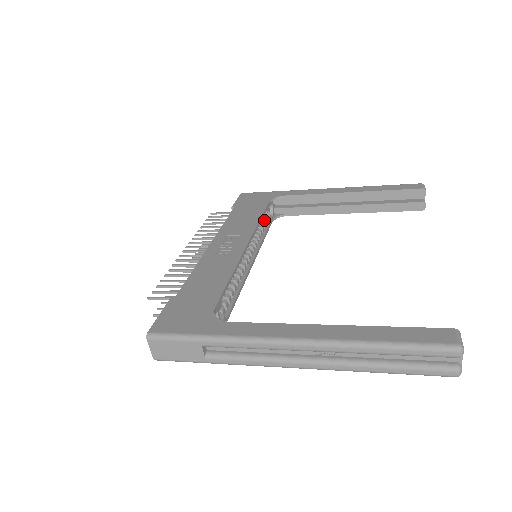
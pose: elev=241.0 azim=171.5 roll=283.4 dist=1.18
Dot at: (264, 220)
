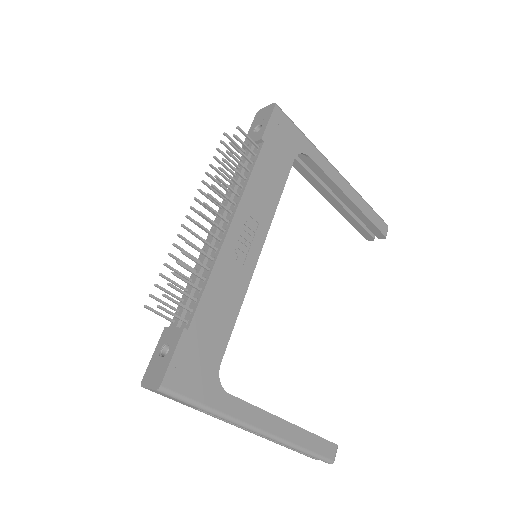
Dot at: occluded
